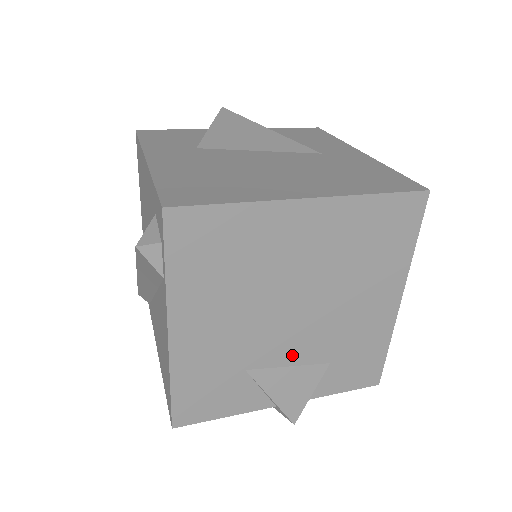
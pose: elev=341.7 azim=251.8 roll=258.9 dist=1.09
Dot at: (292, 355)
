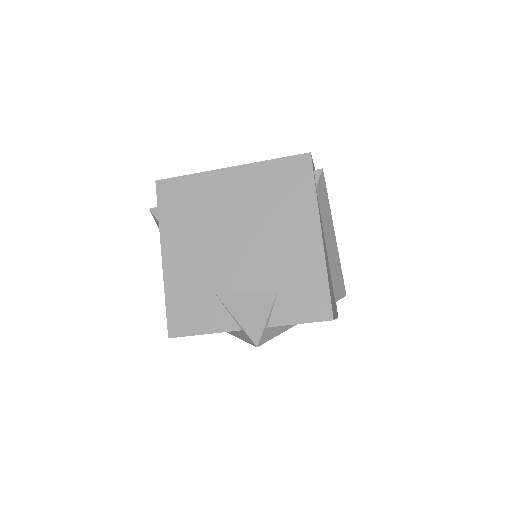
Dot at: (245, 280)
